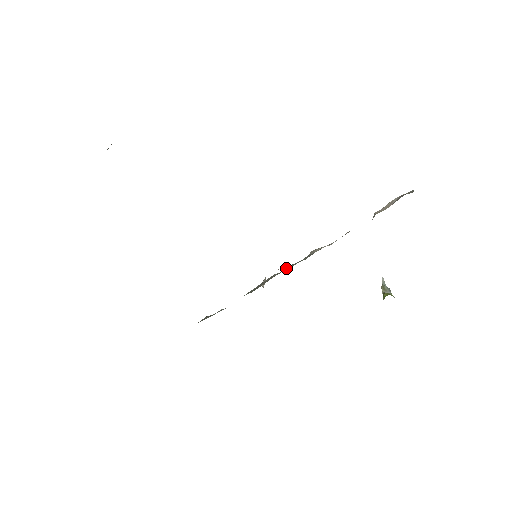
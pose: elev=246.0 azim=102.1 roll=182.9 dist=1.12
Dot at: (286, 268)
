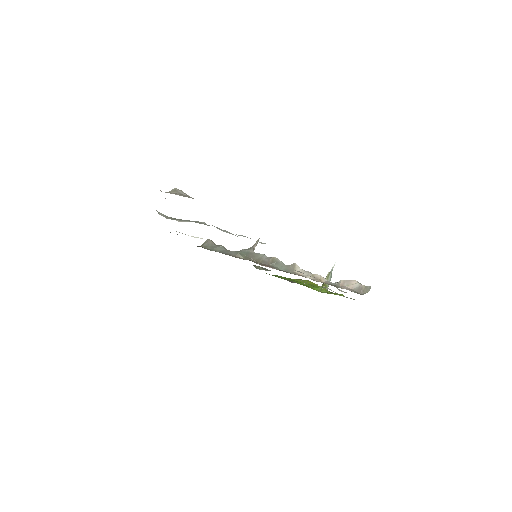
Dot at: (272, 262)
